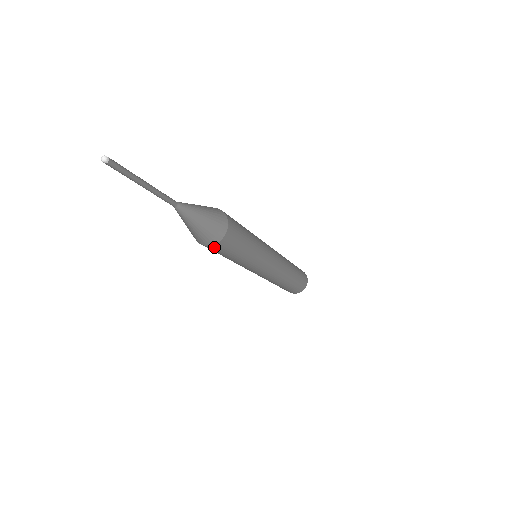
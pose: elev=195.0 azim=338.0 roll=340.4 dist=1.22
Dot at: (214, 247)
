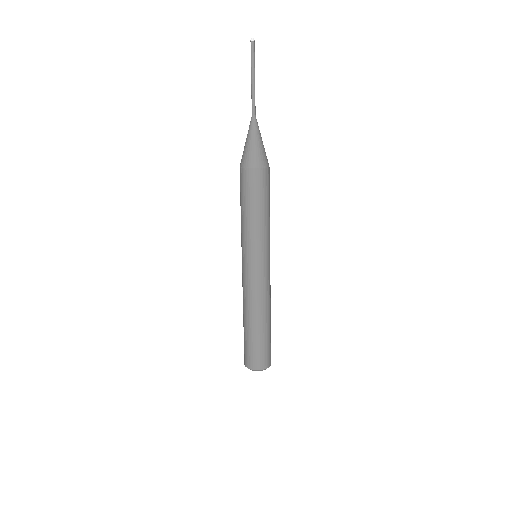
Dot at: (246, 174)
